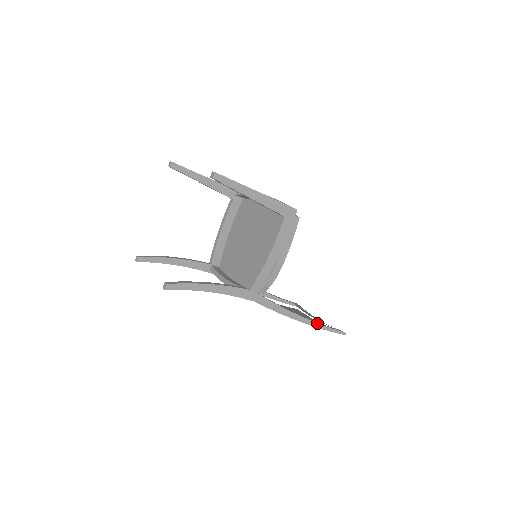
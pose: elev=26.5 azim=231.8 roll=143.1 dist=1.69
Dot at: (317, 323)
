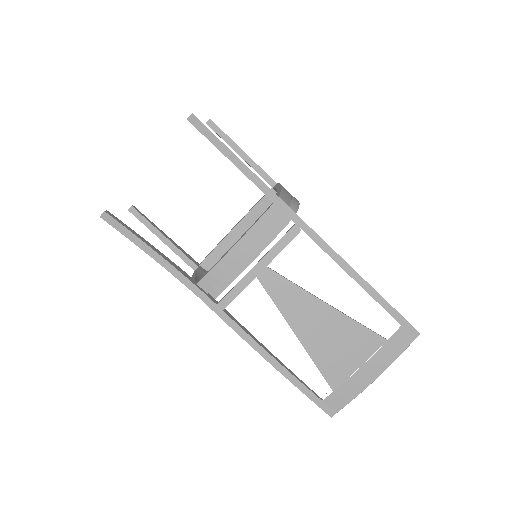
Dot at: (375, 290)
